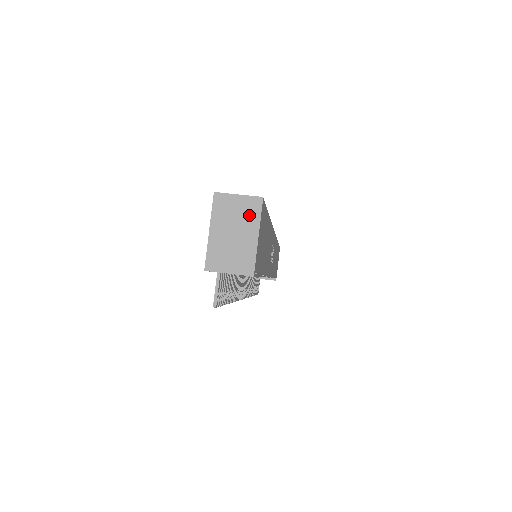
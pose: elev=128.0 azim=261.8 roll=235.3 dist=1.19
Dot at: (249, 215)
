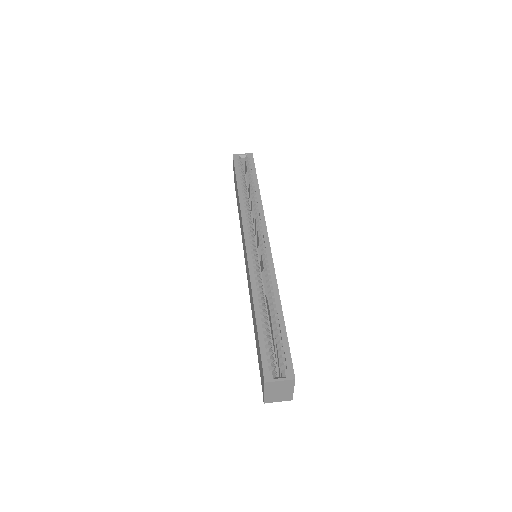
Dot at: (287, 386)
